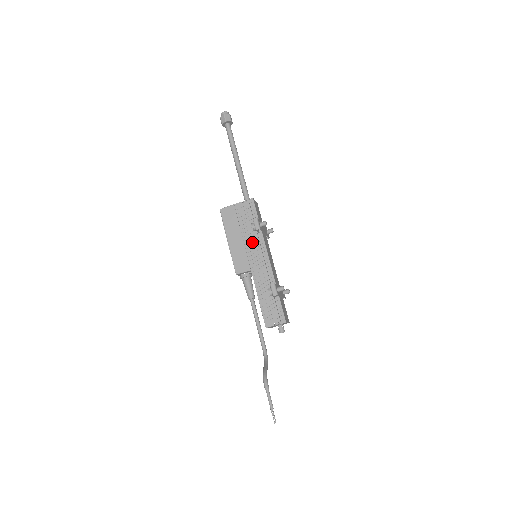
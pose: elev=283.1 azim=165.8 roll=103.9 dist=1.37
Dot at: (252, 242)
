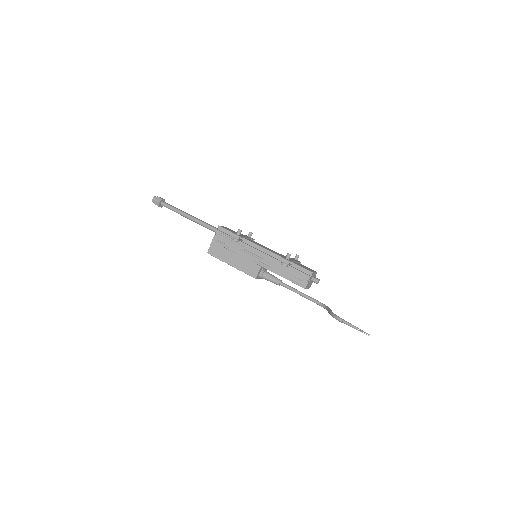
Dot at: (244, 250)
